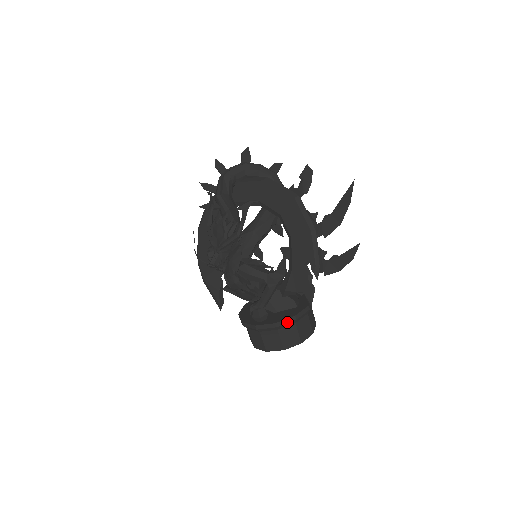
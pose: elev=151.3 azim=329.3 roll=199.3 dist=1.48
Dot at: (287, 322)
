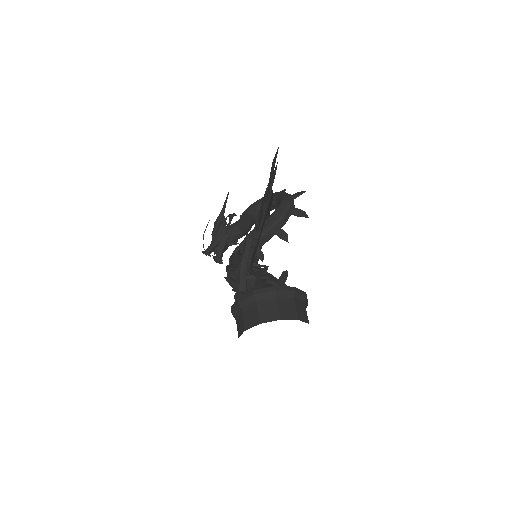
Dot at: (247, 297)
